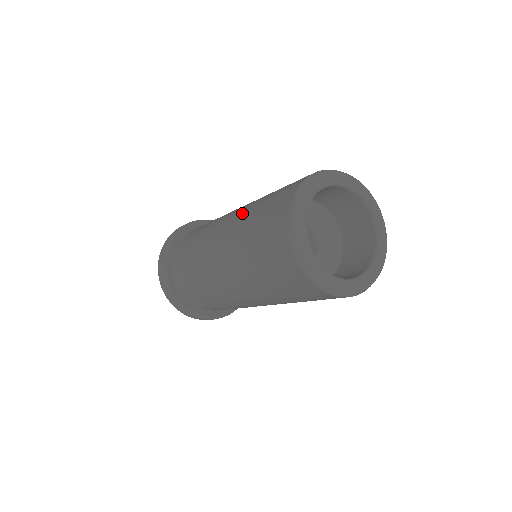
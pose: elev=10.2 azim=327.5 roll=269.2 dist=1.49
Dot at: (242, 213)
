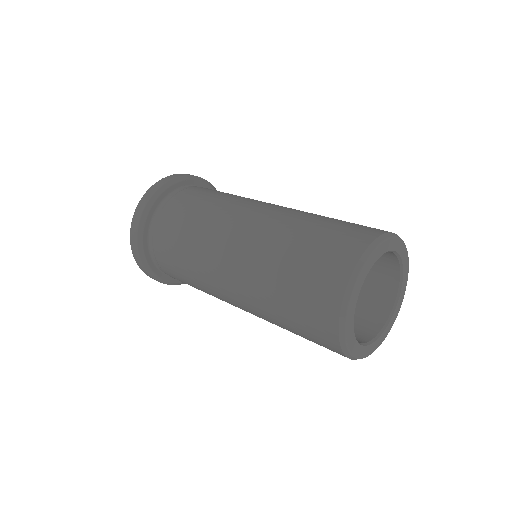
Dot at: (254, 287)
